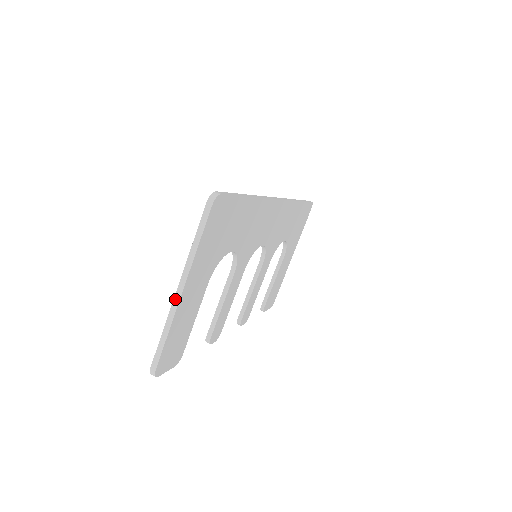
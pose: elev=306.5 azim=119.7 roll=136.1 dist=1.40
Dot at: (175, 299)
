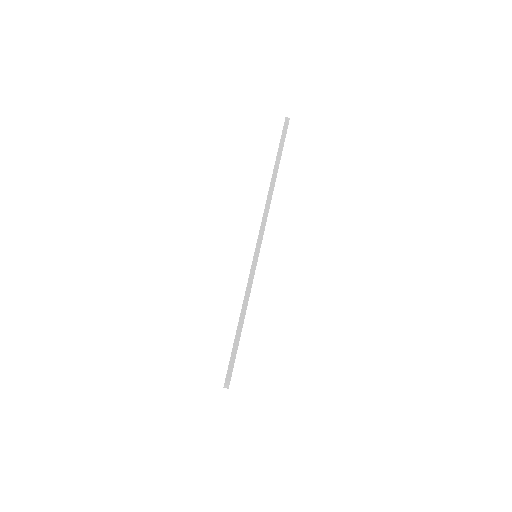
Dot at: occluded
